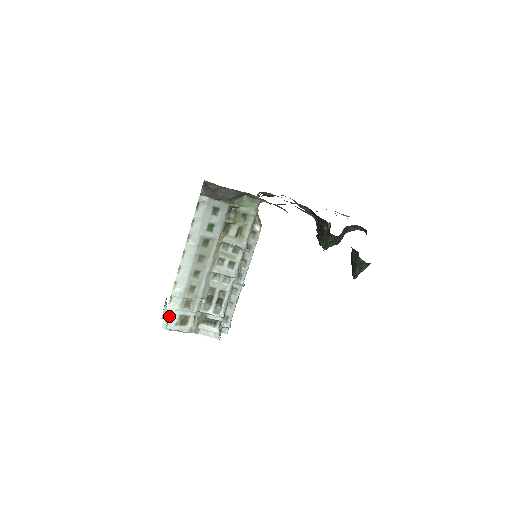
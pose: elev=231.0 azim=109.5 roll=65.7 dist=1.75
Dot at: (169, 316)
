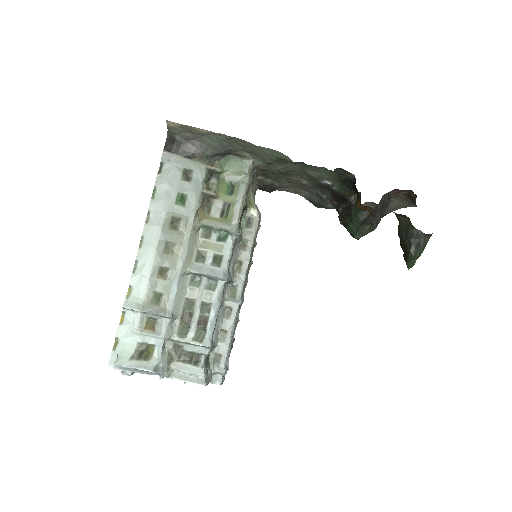
Dot at: (120, 345)
